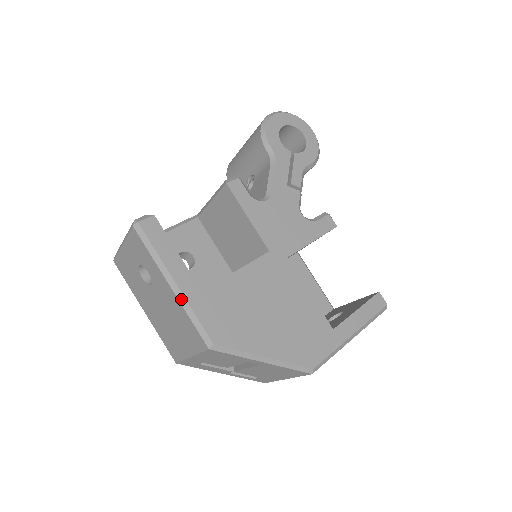
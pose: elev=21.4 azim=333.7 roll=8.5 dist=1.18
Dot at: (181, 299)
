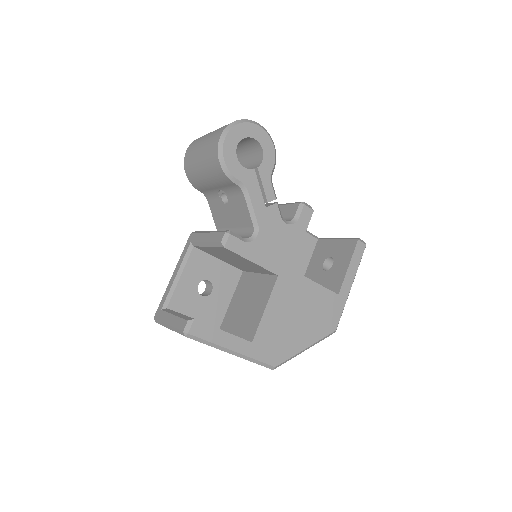
Dot at: (242, 357)
